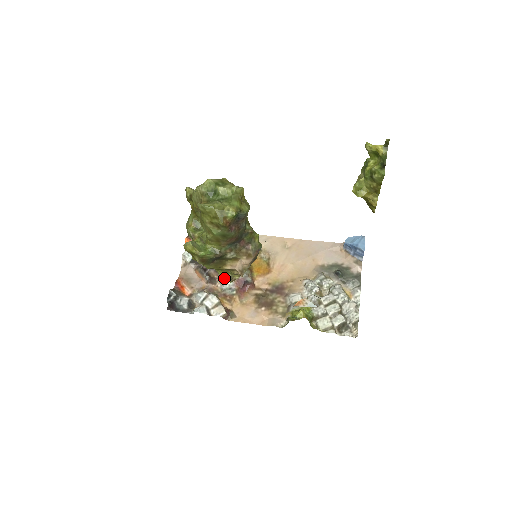
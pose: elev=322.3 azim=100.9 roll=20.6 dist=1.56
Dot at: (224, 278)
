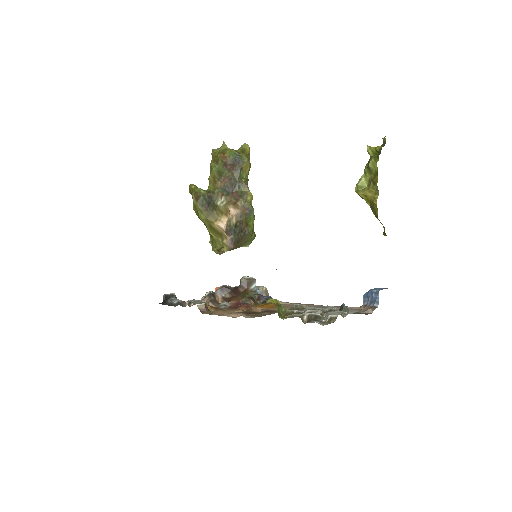
Dot at: (214, 250)
